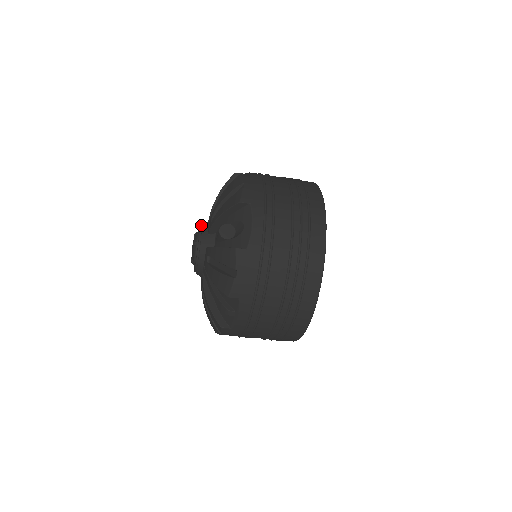
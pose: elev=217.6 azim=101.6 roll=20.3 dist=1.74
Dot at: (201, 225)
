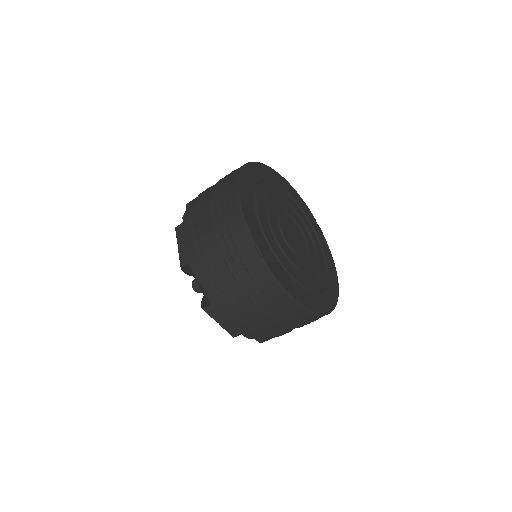
Dot at: occluded
